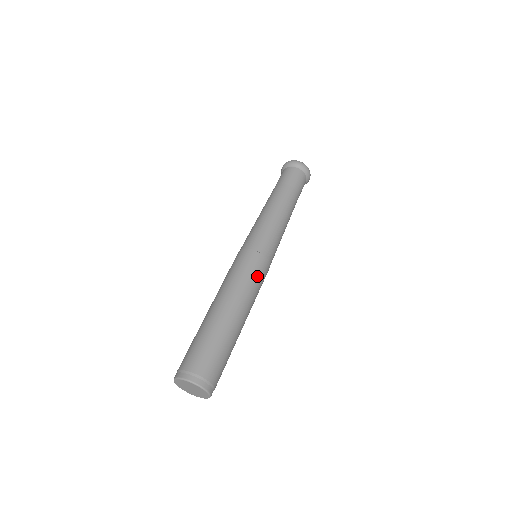
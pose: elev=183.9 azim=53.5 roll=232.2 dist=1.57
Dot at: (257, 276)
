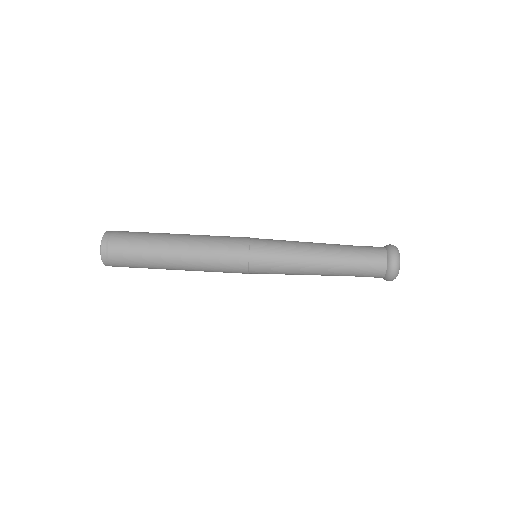
Dot at: (224, 254)
